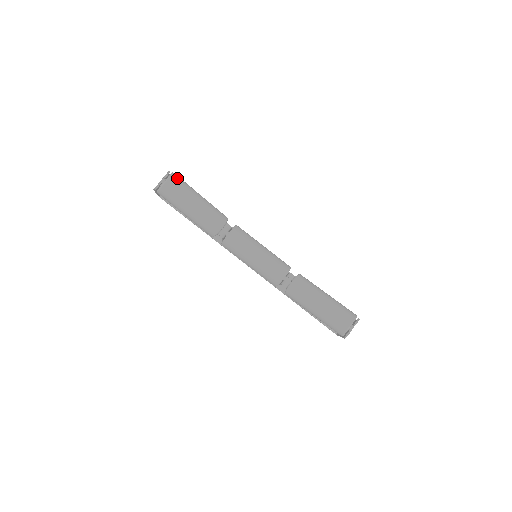
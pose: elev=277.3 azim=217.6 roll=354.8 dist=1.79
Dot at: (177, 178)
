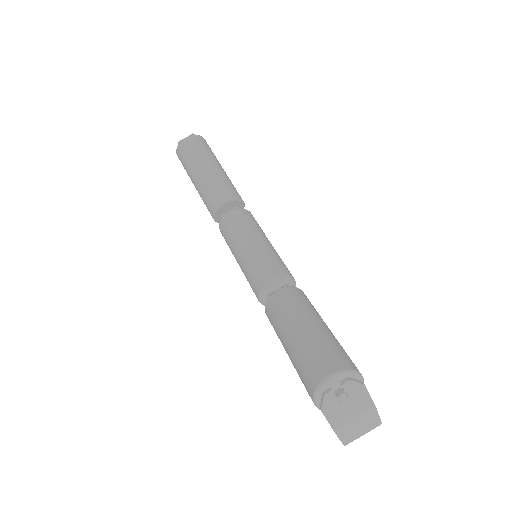
Dot at: (202, 140)
